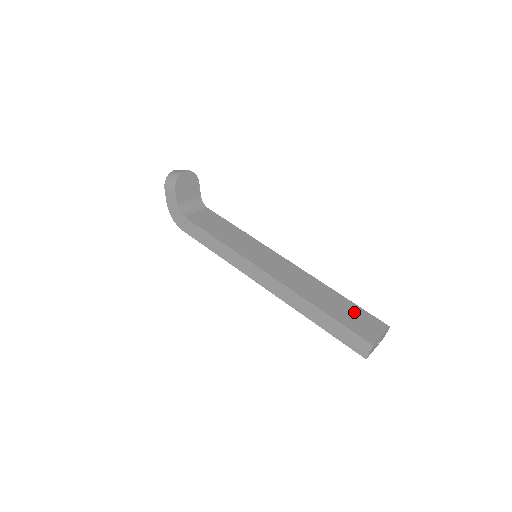
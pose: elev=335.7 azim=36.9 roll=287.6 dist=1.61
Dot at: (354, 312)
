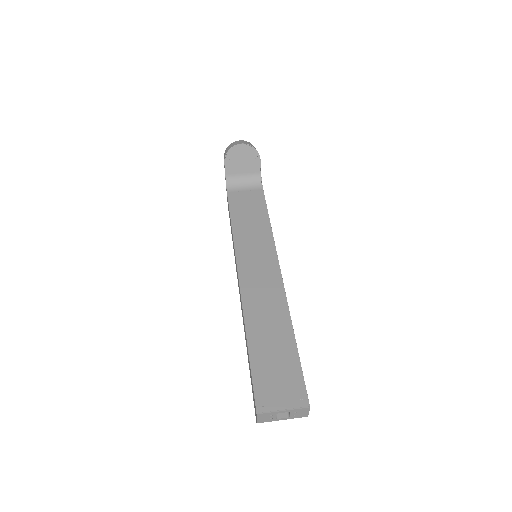
Dot at: (285, 366)
